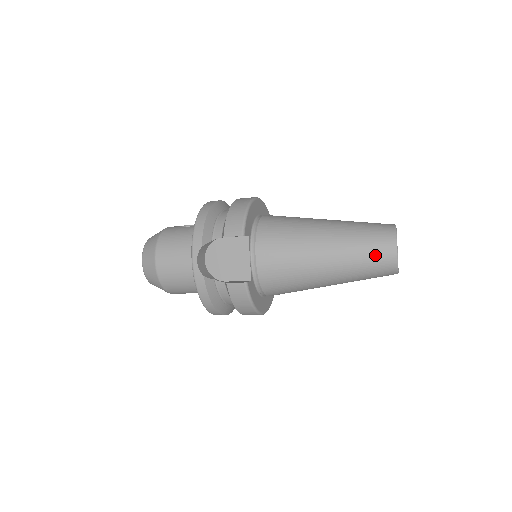
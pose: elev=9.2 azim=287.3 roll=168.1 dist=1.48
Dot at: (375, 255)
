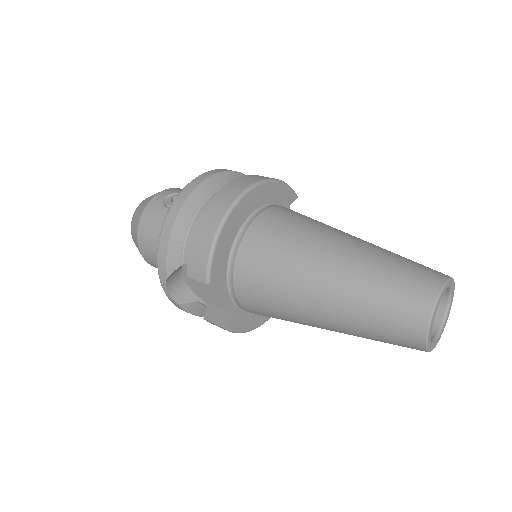
Dot at: (392, 337)
